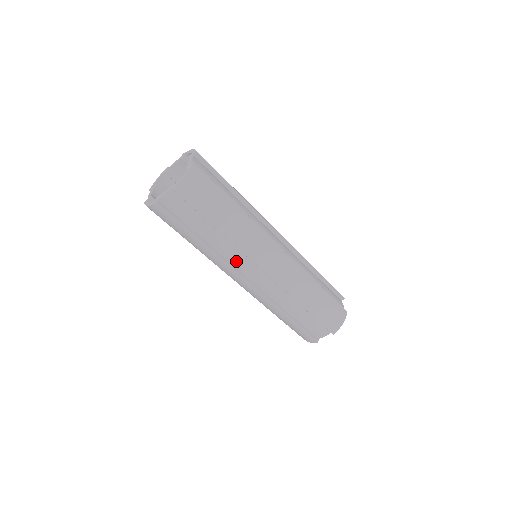
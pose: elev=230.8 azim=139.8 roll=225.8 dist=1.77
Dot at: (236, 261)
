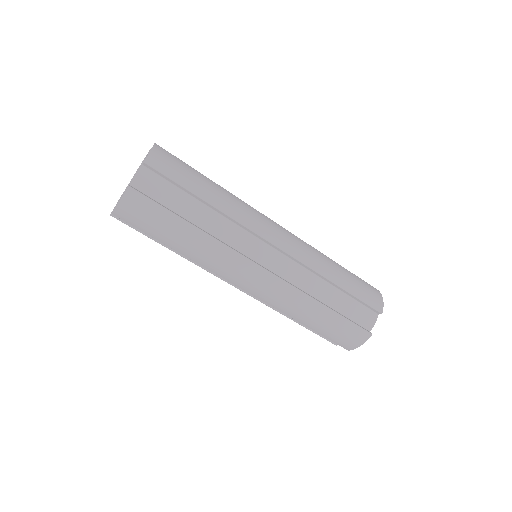
Dot at: (241, 245)
